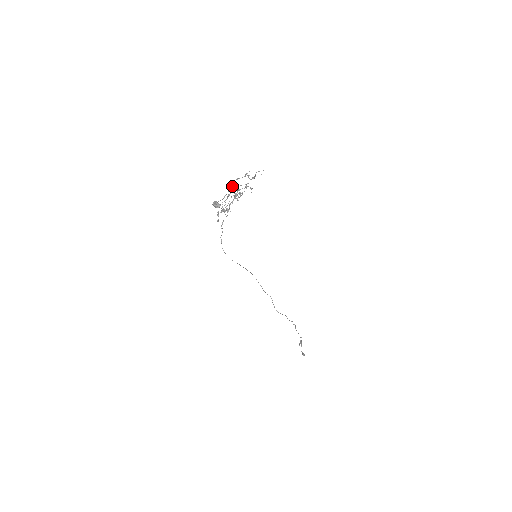
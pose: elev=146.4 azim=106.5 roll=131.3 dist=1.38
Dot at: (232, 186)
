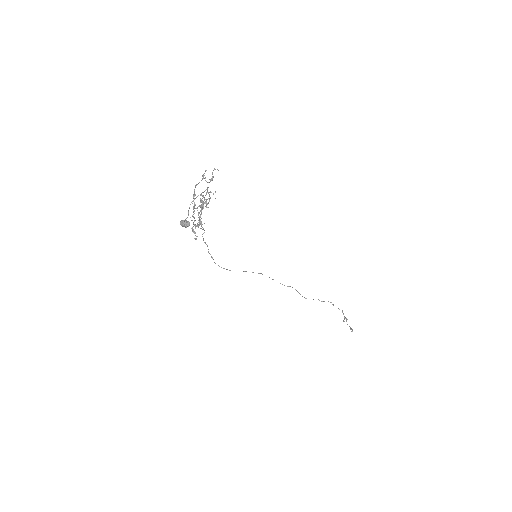
Dot at: (193, 195)
